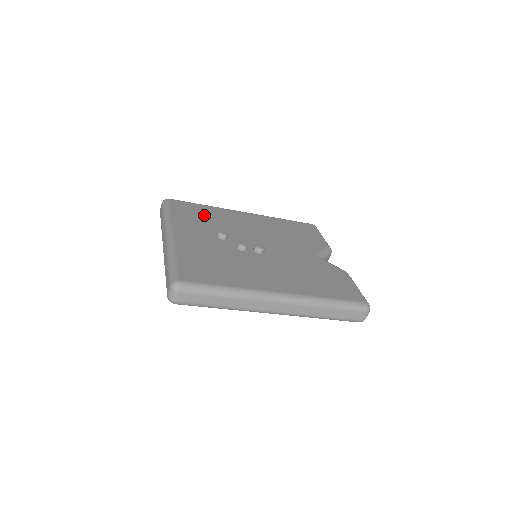
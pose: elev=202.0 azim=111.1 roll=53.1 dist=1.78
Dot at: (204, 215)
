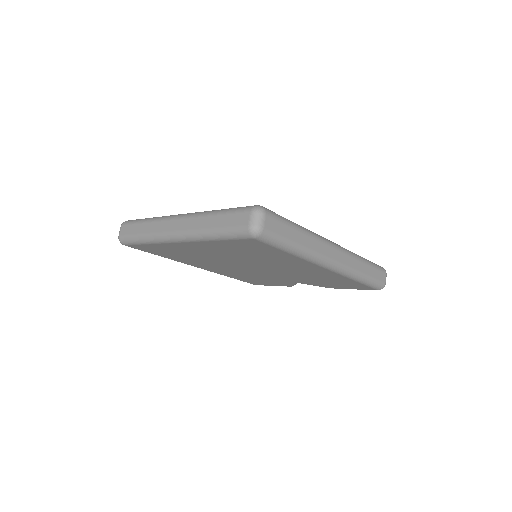
Dot at: occluded
